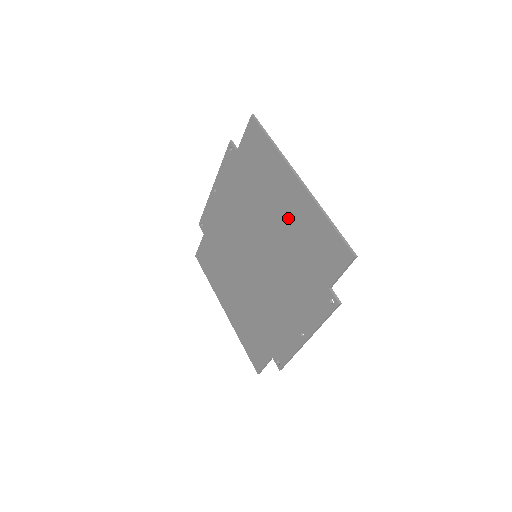
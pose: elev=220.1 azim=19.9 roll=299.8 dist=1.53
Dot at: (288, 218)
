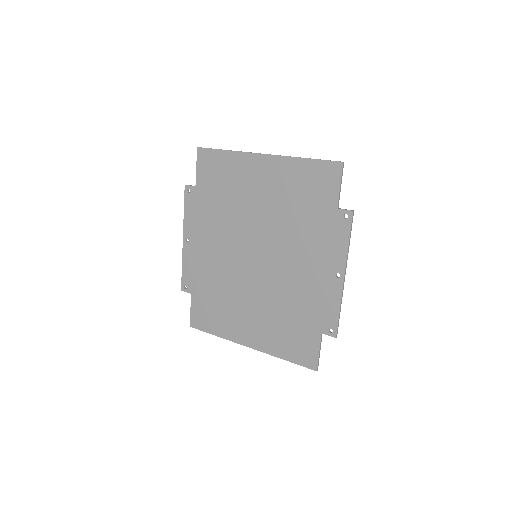
Dot at: (270, 191)
